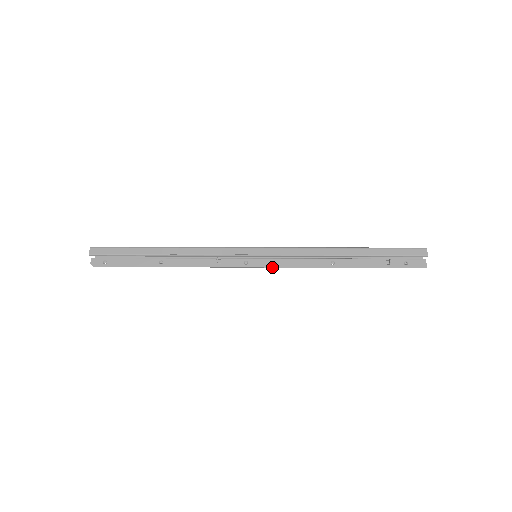
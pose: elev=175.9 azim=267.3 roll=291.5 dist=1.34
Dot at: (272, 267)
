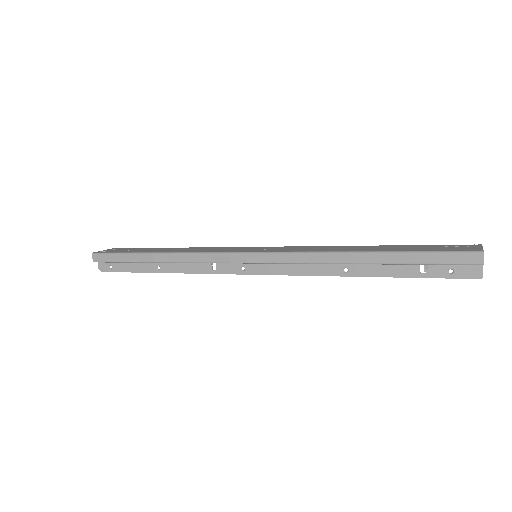
Dot at: occluded
